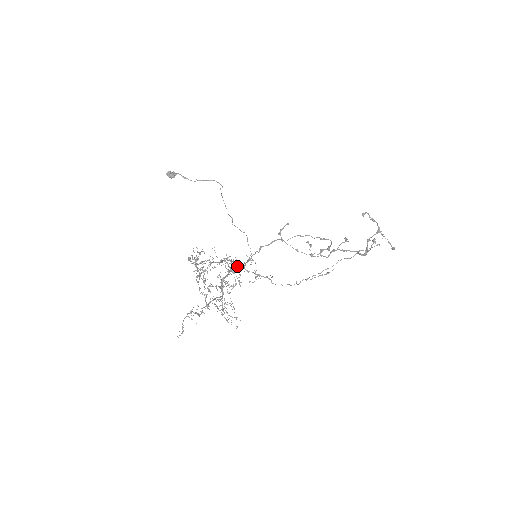
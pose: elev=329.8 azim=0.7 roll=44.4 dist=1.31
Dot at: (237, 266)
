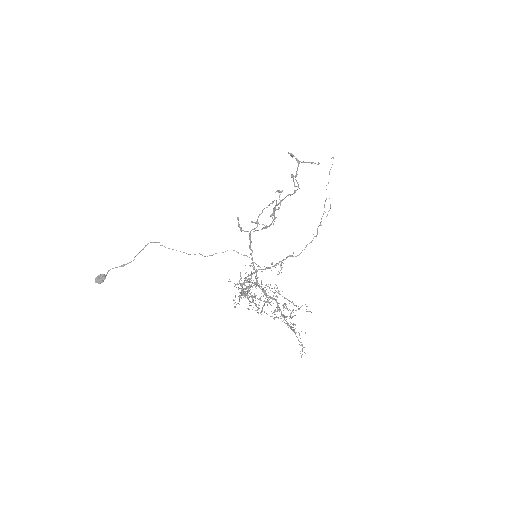
Dot at: (248, 279)
